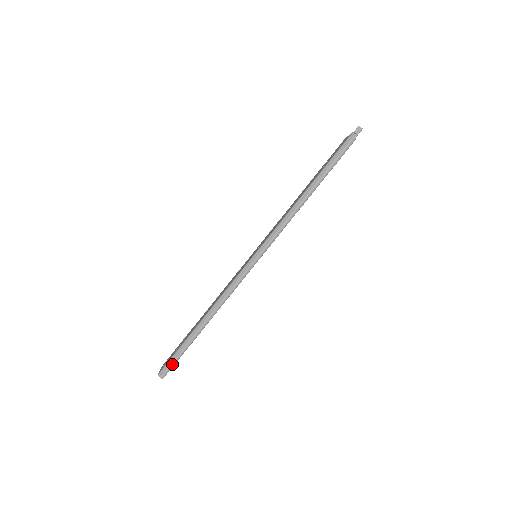
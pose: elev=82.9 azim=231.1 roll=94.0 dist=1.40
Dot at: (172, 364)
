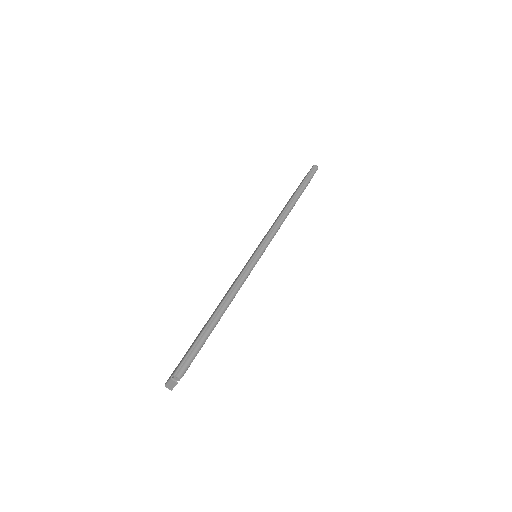
Dot at: (190, 359)
